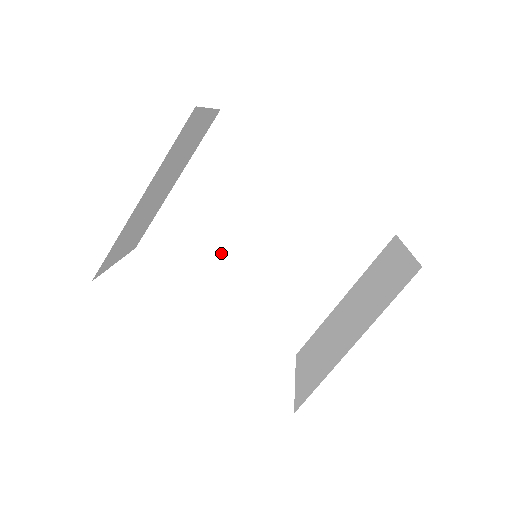
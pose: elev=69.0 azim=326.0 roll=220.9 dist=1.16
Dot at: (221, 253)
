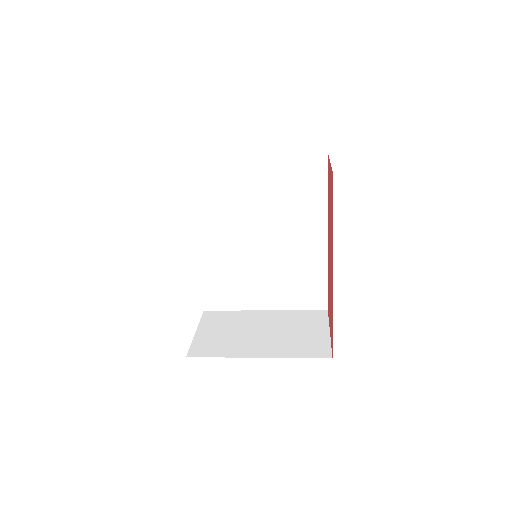
Dot at: (231, 220)
